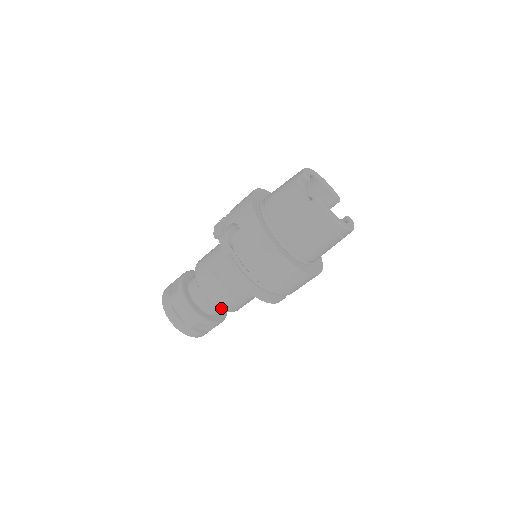
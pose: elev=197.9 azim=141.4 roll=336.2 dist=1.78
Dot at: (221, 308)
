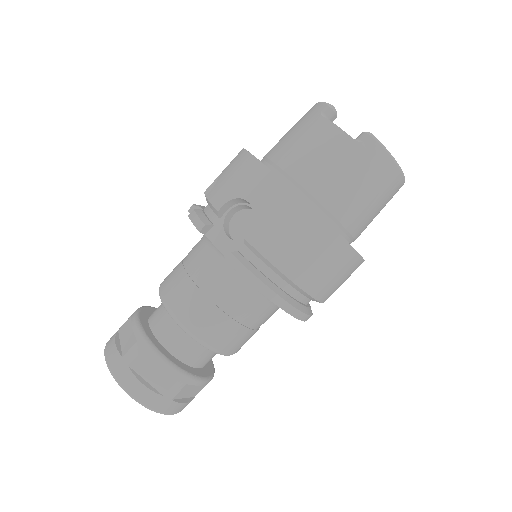
Dot at: (221, 351)
